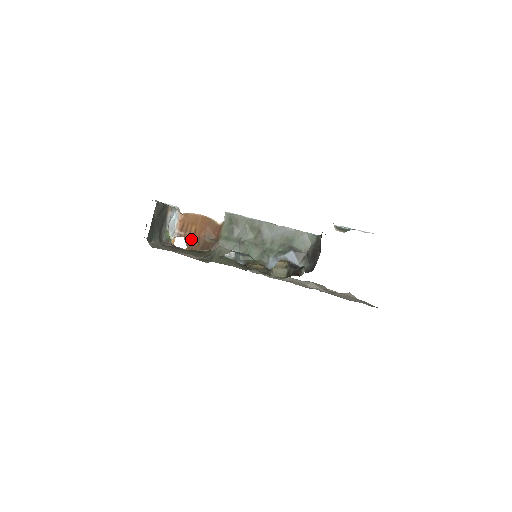
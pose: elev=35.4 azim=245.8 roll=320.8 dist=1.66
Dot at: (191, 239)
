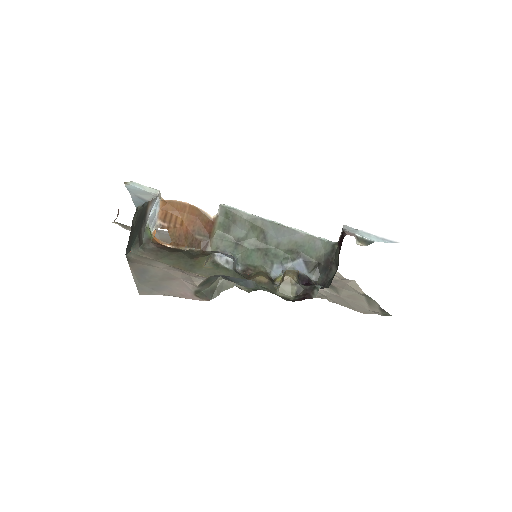
Dot at: (177, 232)
